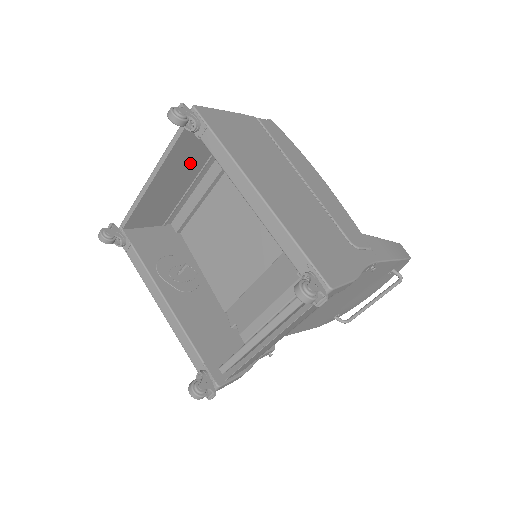
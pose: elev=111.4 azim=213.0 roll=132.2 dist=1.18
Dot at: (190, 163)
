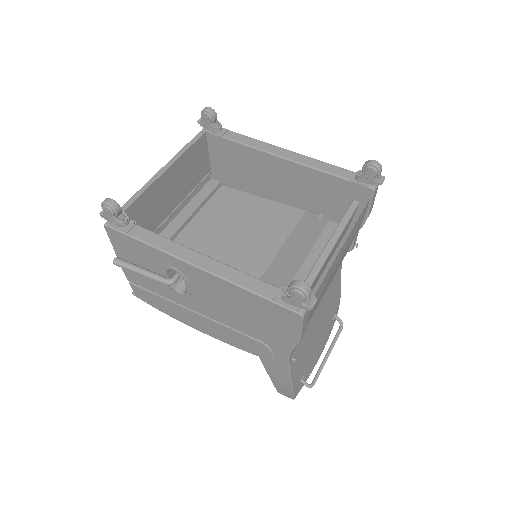
Dot at: (185, 181)
